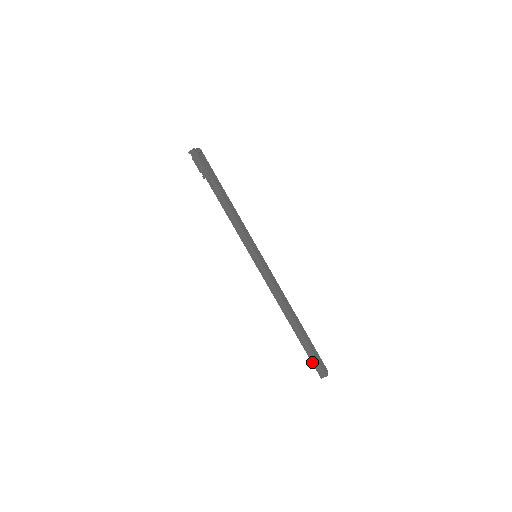
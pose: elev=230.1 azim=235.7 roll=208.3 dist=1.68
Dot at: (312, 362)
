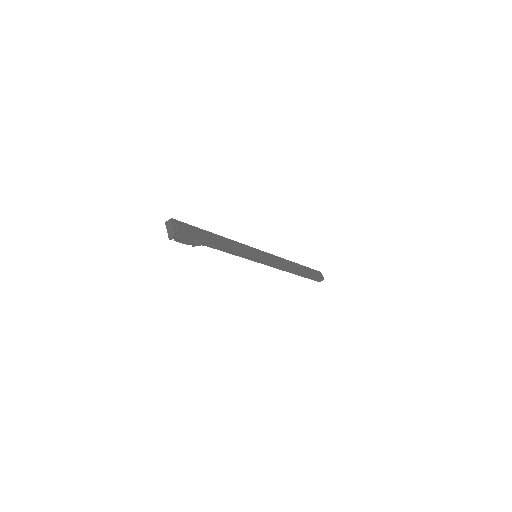
Dot at: occluded
